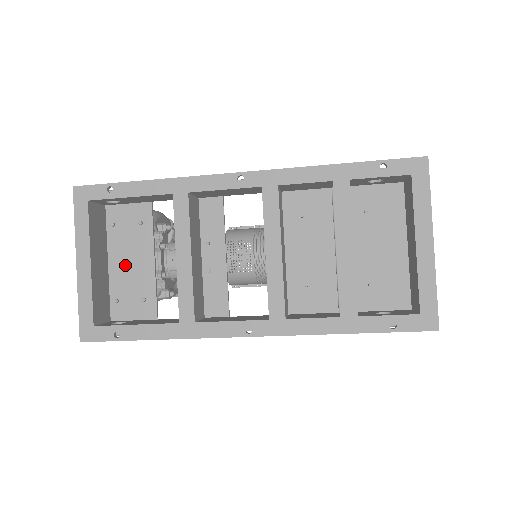
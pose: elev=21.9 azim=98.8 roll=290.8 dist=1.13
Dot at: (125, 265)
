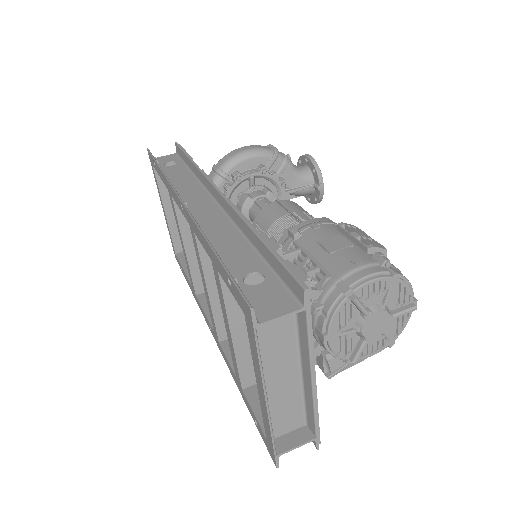
Dot at: occluded
